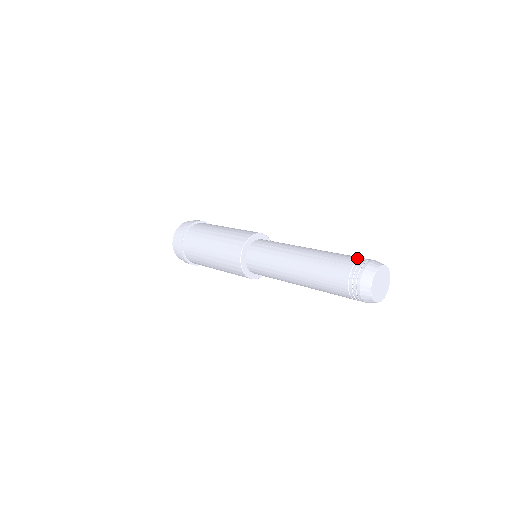
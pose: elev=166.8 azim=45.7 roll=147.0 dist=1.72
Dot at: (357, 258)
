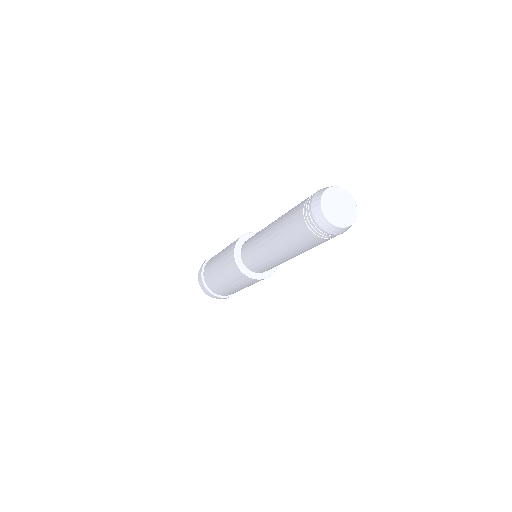
Dot at: occluded
